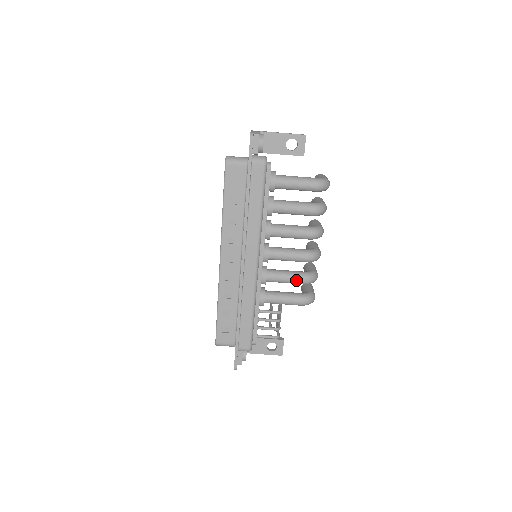
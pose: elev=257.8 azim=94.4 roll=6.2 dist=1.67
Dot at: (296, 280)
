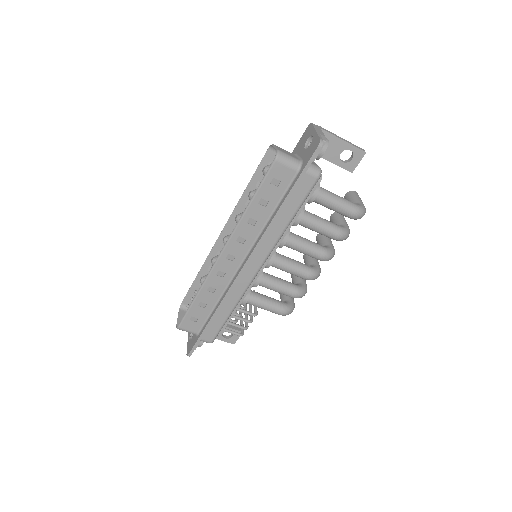
Dot at: (287, 293)
